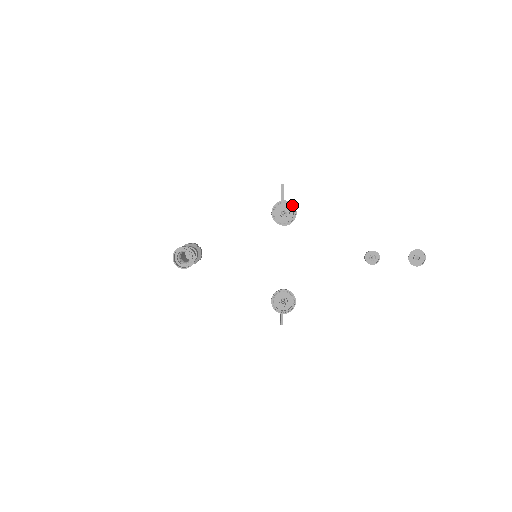
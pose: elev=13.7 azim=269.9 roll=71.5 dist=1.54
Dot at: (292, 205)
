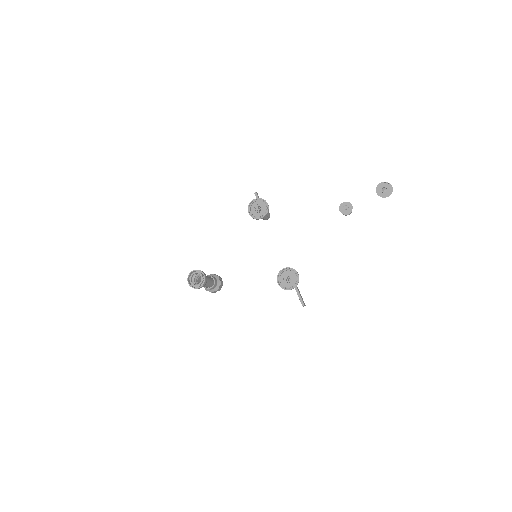
Dot at: (262, 200)
